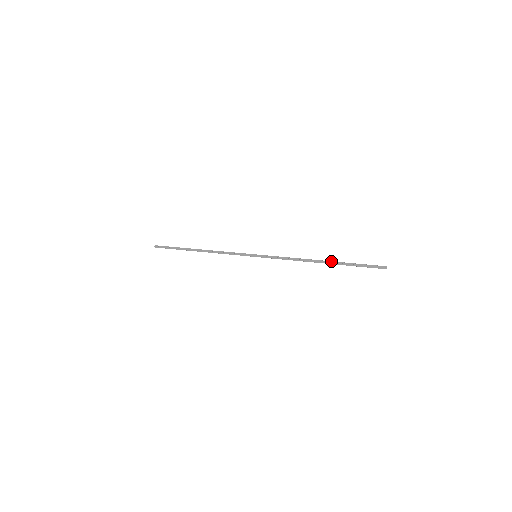
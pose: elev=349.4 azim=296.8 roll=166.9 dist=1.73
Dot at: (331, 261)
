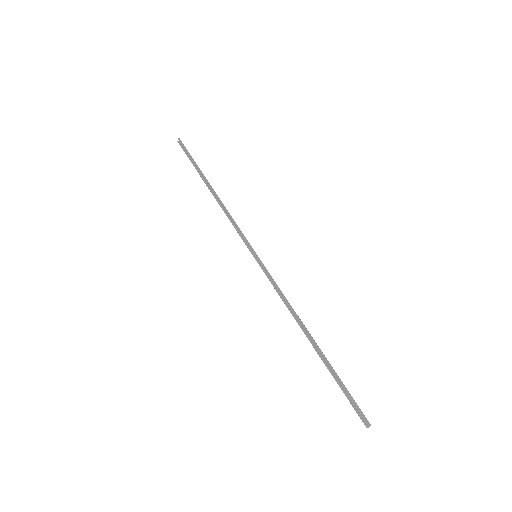
Dot at: (318, 350)
